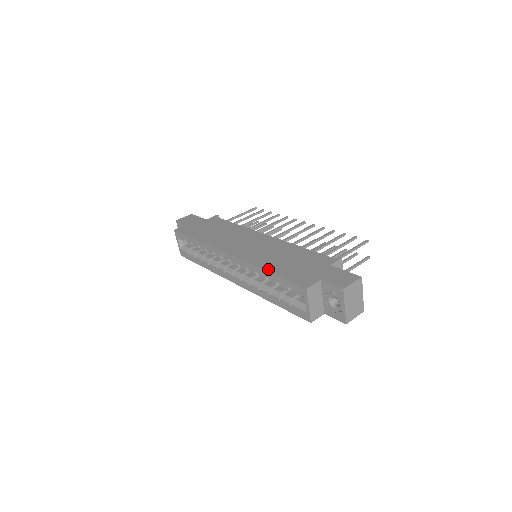
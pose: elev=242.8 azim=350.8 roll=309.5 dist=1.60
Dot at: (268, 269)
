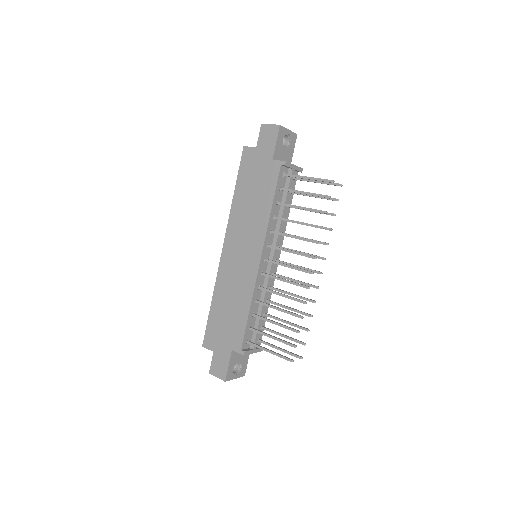
Dot at: (213, 302)
